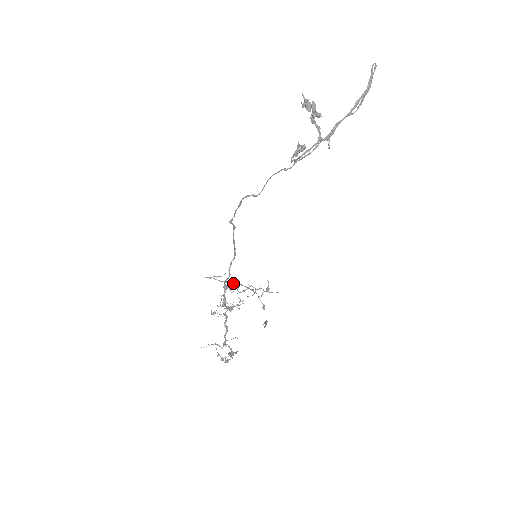
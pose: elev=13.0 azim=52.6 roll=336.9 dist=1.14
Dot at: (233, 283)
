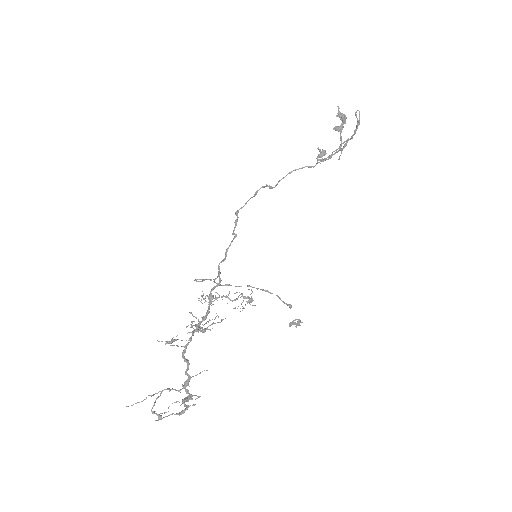
Dot at: occluded
